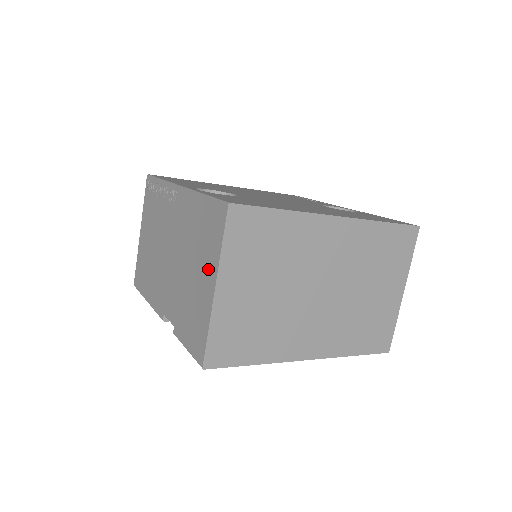
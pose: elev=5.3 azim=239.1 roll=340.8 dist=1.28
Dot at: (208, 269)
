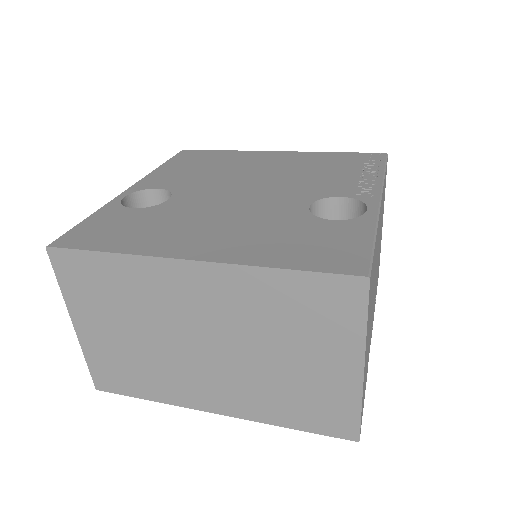
Dot at: occluded
